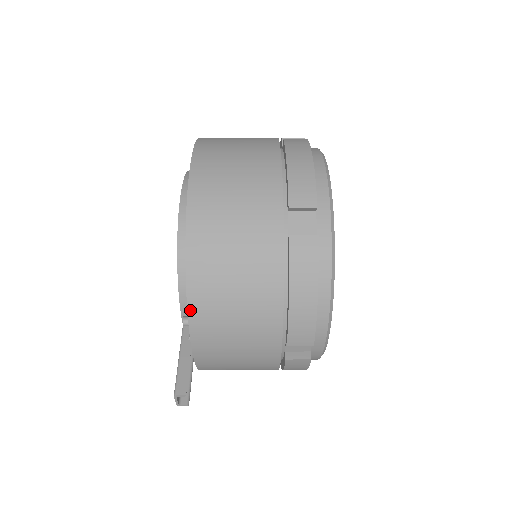
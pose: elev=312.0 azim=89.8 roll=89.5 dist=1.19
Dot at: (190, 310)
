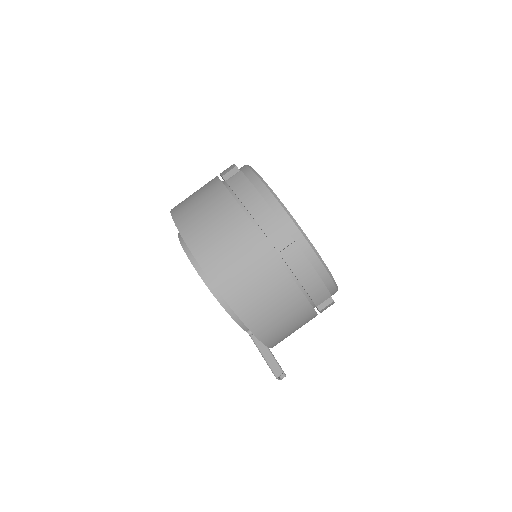
Dot at: (252, 330)
